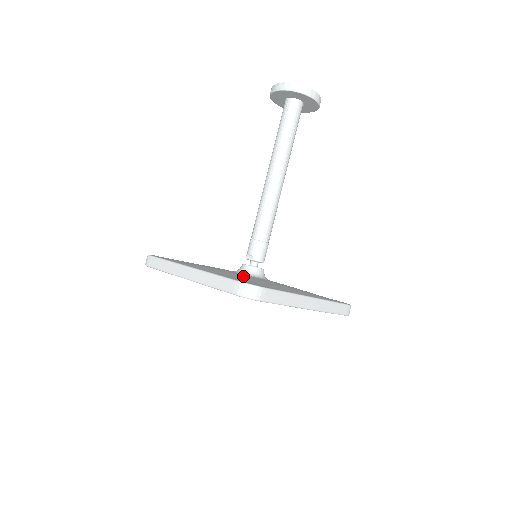
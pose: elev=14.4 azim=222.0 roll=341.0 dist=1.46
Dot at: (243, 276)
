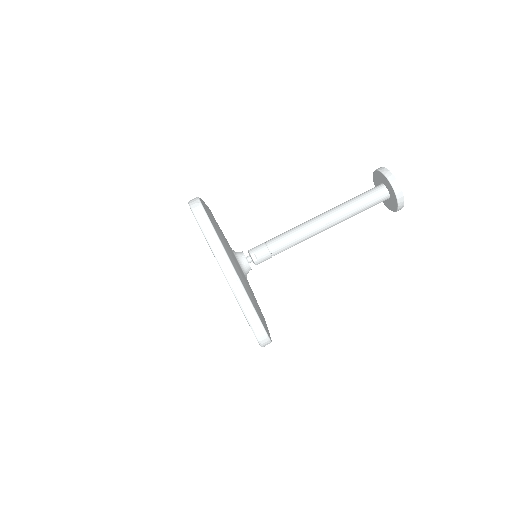
Dot at: occluded
